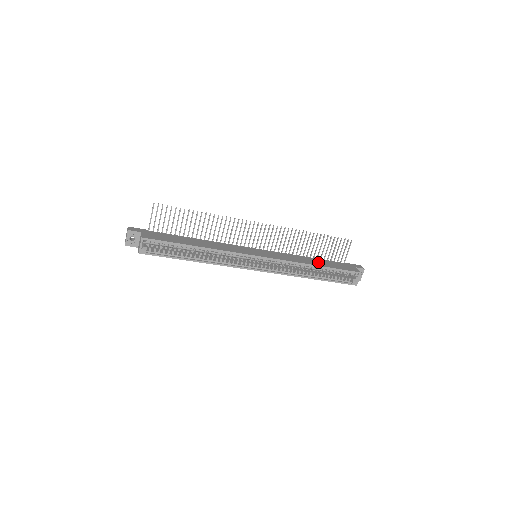
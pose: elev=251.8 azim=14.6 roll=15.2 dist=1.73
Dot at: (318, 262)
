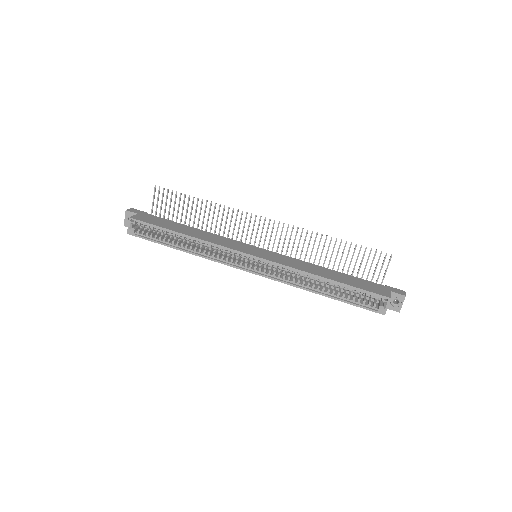
Dot at: (333, 275)
